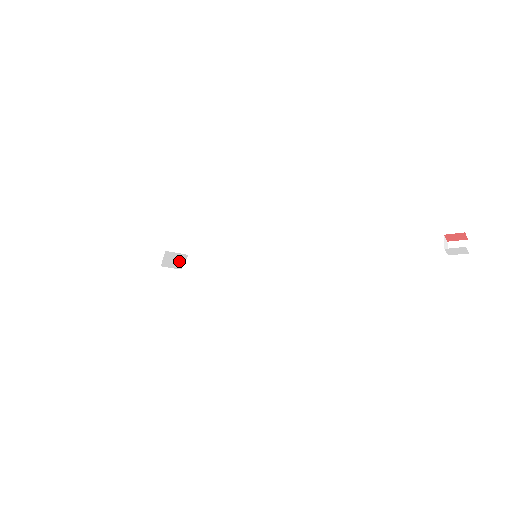
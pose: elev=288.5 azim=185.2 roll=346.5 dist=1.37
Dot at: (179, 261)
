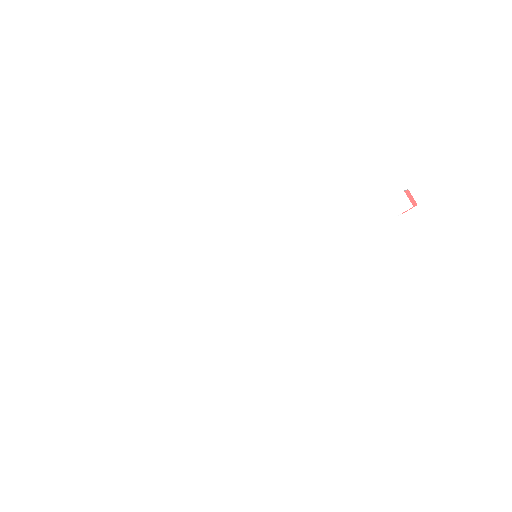
Dot at: (205, 276)
